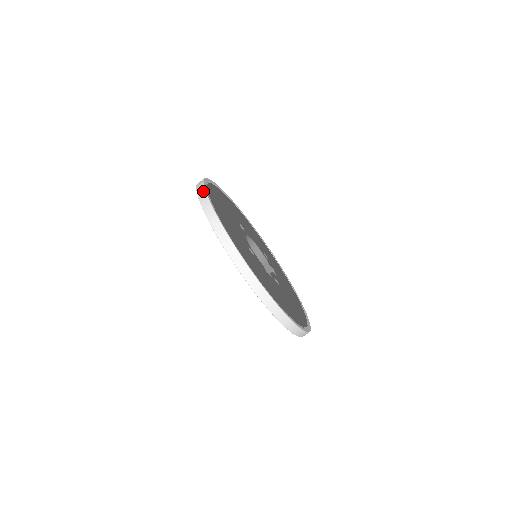
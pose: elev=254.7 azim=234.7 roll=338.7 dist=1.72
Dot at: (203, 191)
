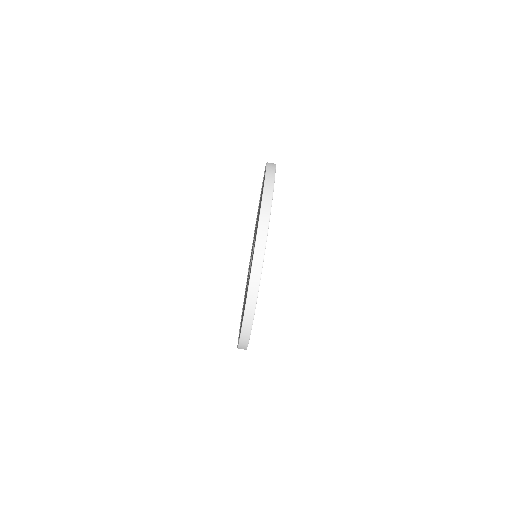
Dot at: (273, 170)
